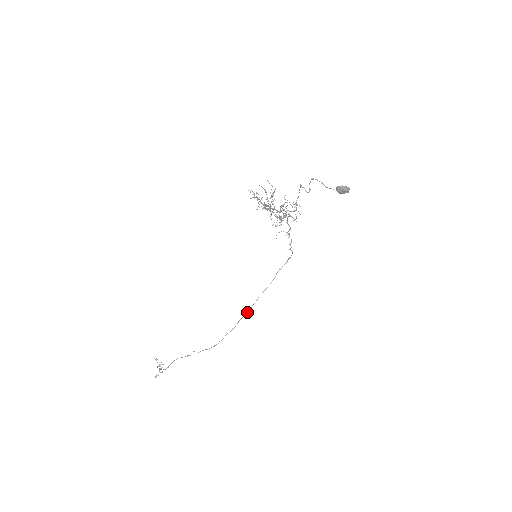
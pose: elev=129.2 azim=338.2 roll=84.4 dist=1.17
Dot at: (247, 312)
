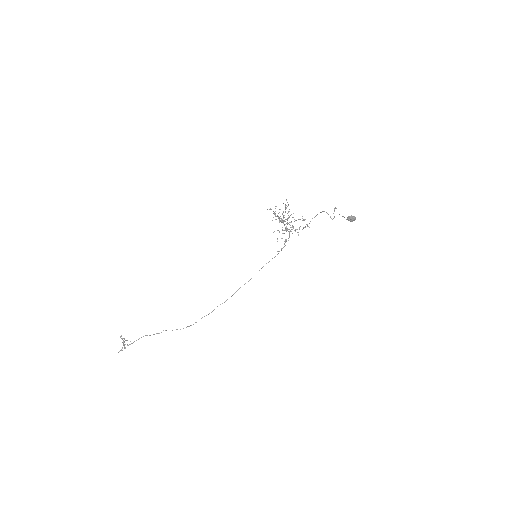
Dot at: (227, 299)
